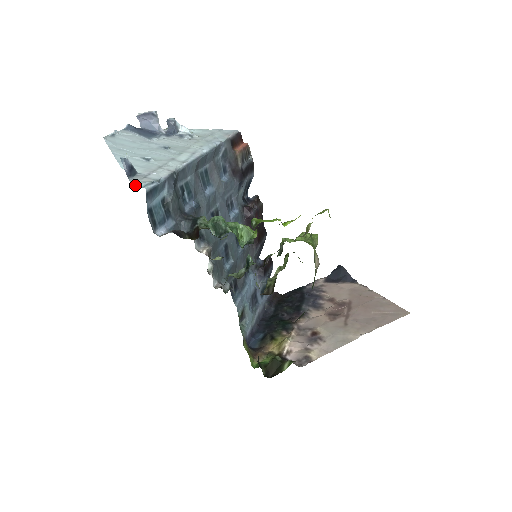
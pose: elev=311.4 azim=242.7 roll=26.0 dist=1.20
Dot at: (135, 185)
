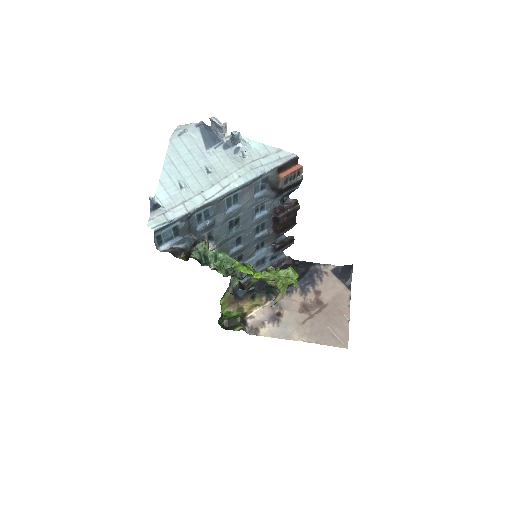
Dot at: (150, 223)
